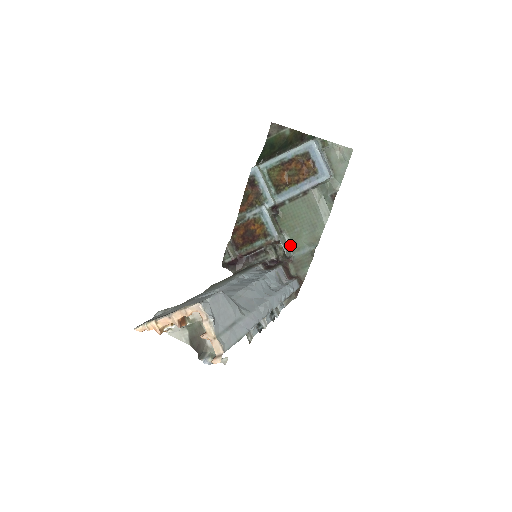
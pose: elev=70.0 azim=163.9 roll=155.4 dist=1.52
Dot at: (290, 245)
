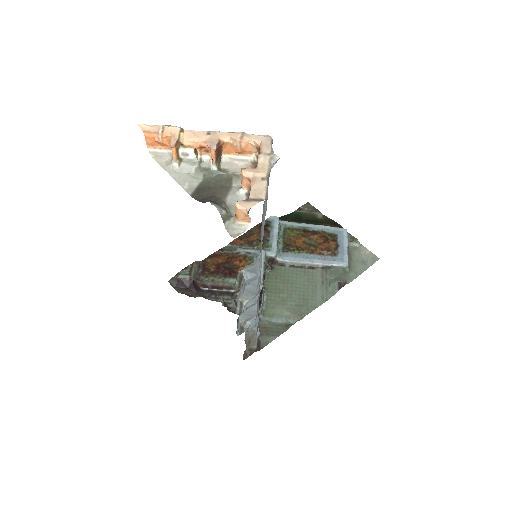
Dot at: (265, 306)
